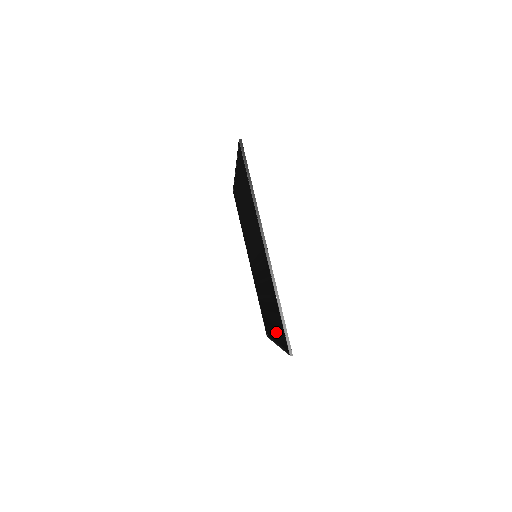
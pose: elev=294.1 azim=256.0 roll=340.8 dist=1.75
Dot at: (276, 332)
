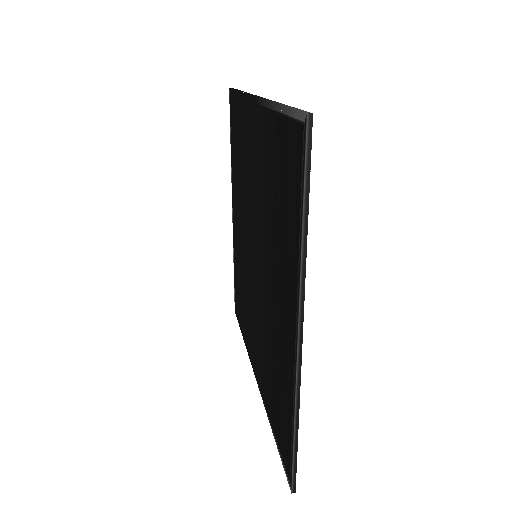
Dot at: (289, 262)
